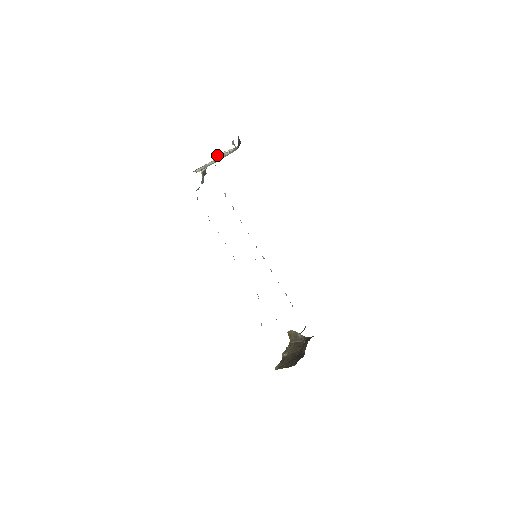
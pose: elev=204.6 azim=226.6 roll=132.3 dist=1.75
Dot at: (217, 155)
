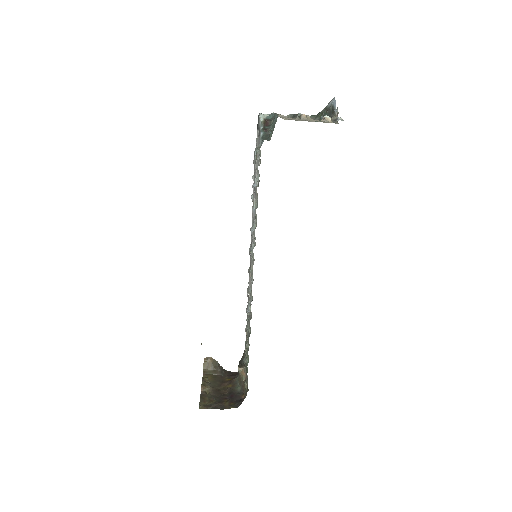
Dot at: (326, 115)
